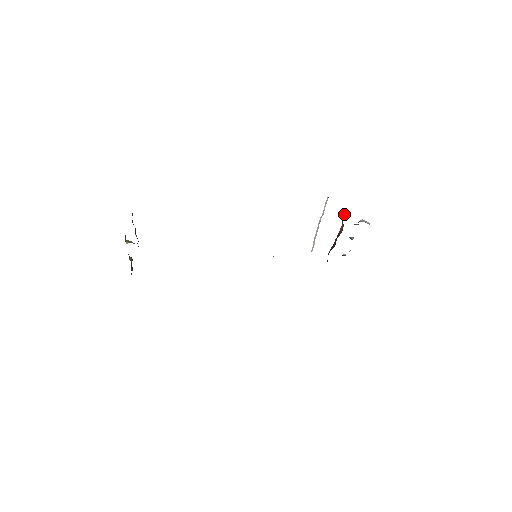
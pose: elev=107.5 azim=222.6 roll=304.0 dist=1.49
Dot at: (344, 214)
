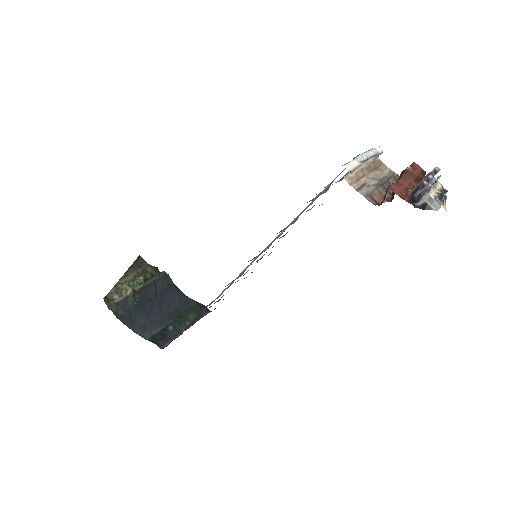
Dot at: occluded
